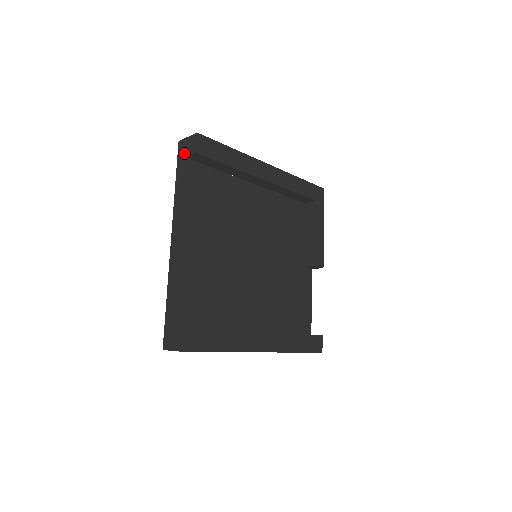
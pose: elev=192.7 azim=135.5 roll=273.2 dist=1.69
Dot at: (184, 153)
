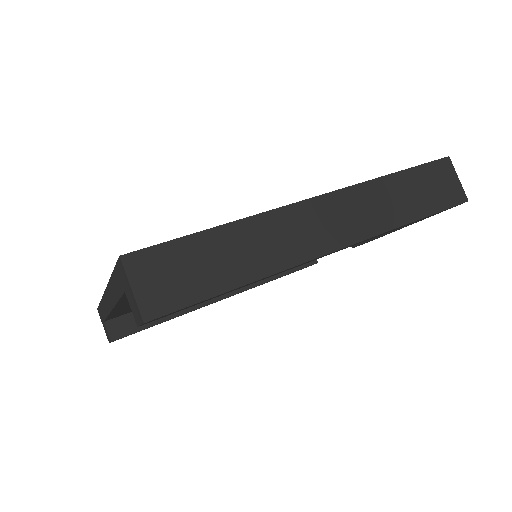
Dot at: (124, 288)
